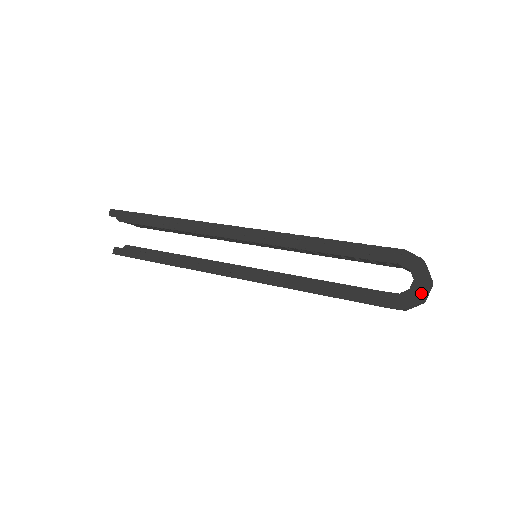
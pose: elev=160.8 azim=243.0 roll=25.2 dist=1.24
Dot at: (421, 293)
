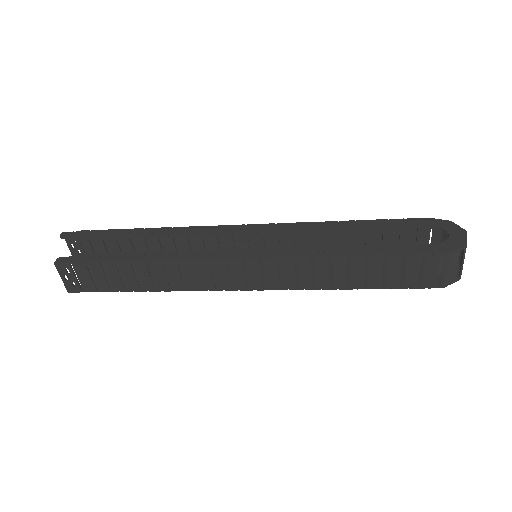
Dot at: (462, 239)
